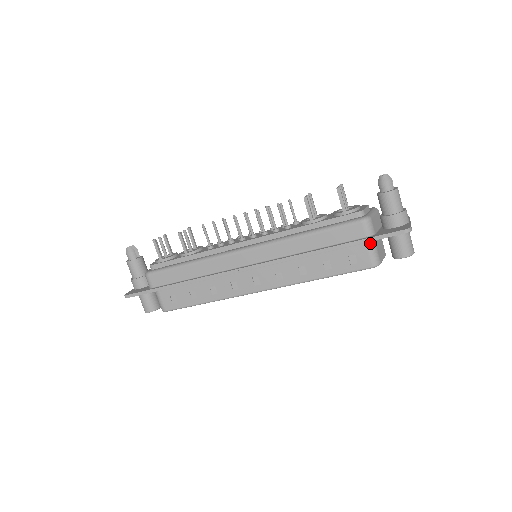
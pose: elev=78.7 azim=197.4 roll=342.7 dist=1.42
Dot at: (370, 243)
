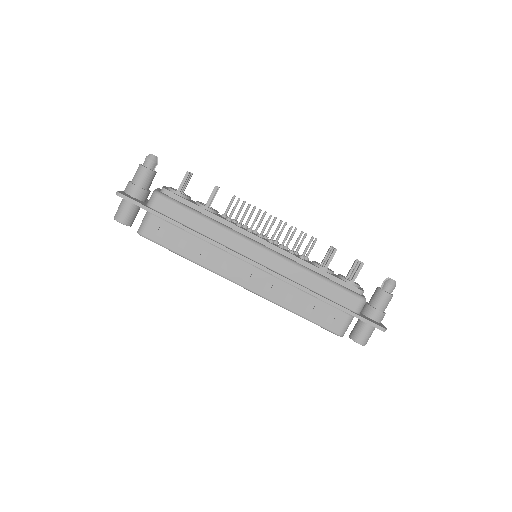
Dot at: (351, 317)
